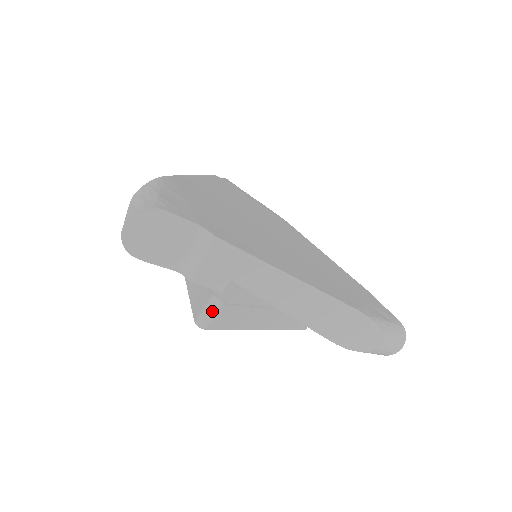
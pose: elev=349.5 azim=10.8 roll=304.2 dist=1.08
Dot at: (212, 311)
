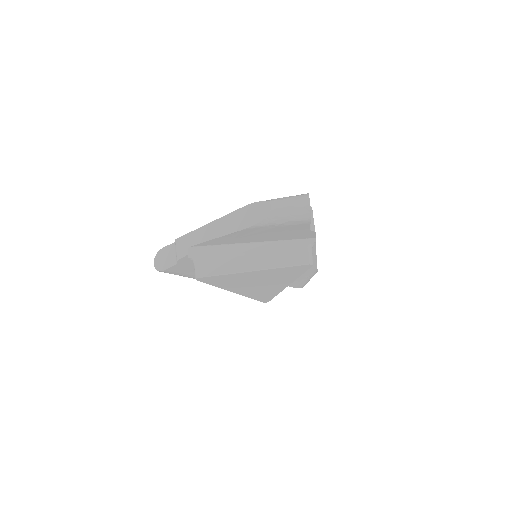
Dot at: (195, 267)
